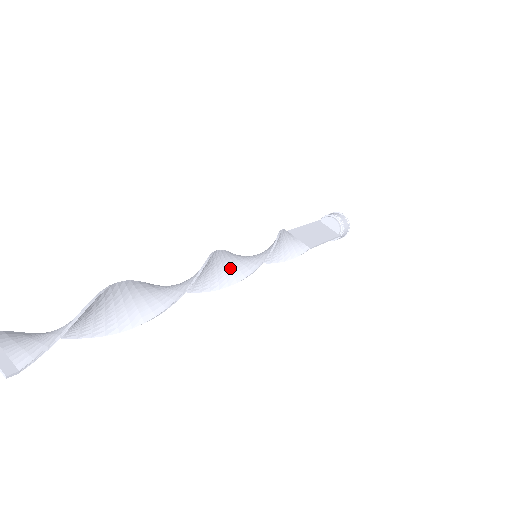
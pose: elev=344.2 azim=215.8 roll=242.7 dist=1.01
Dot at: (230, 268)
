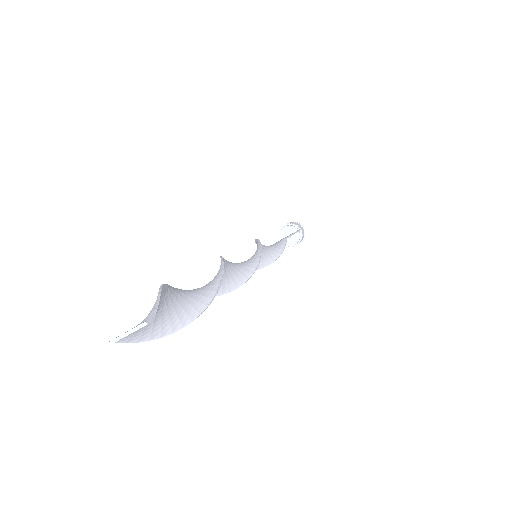
Dot at: (245, 263)
